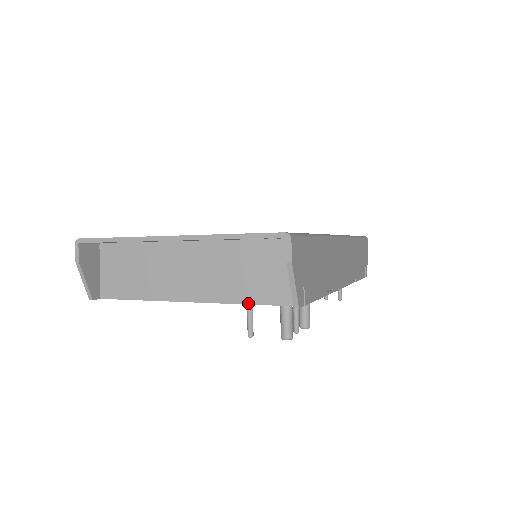
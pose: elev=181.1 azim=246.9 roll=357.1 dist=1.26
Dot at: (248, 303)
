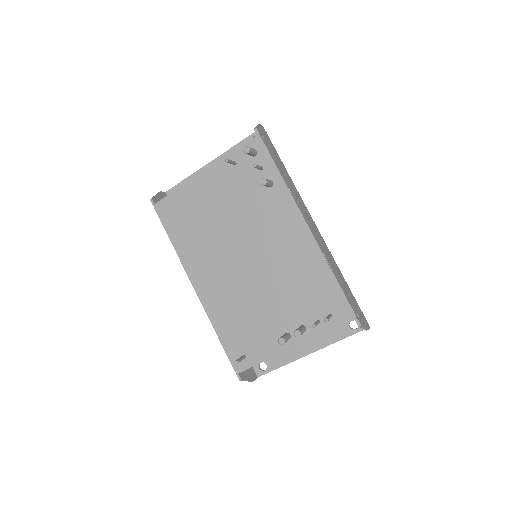
Dot at: (233, 151)
